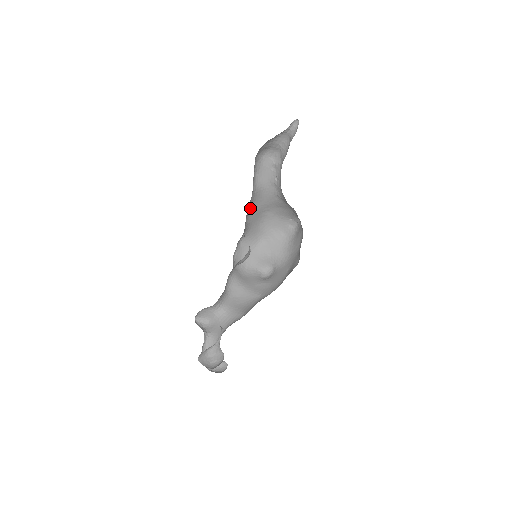
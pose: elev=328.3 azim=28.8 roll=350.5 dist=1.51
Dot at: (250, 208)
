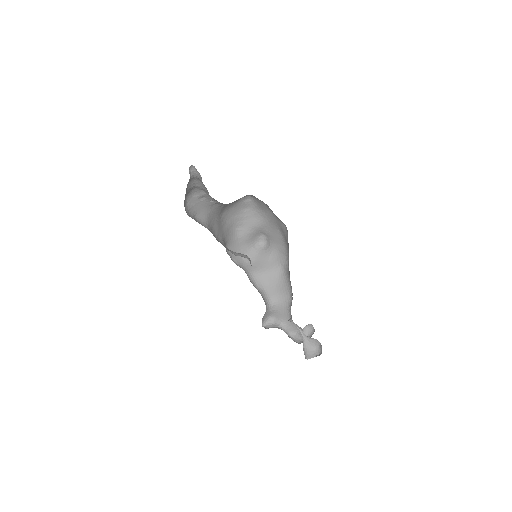
Dot at: (214, 233)
